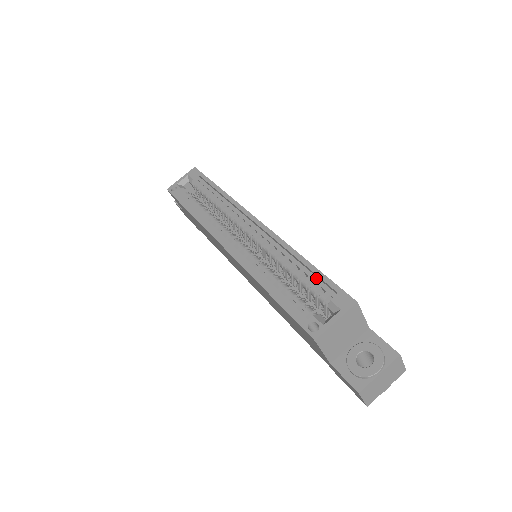
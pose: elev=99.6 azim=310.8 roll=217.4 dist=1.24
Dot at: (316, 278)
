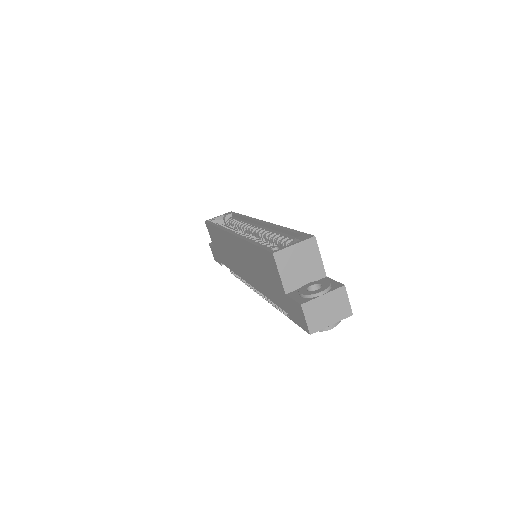
Dot at: (291, 236)
